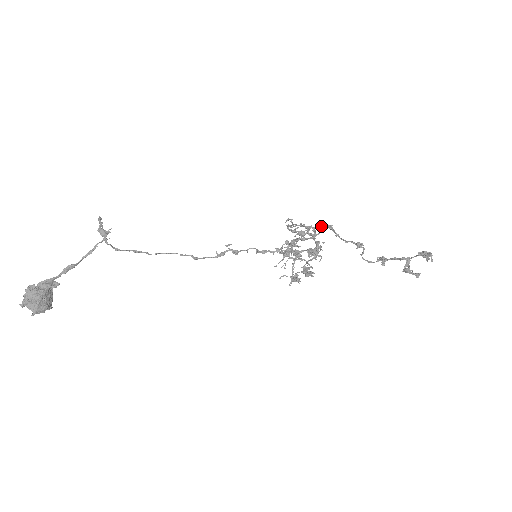
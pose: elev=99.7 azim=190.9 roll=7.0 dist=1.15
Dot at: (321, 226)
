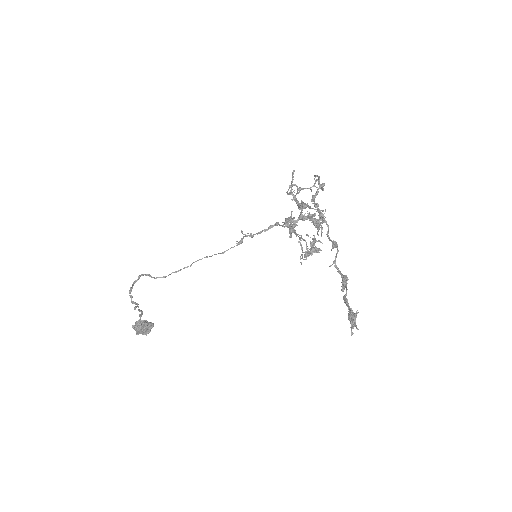
Dot at: (312, 197)
